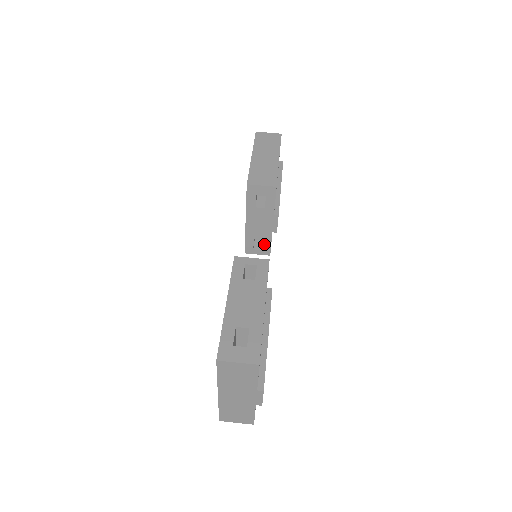
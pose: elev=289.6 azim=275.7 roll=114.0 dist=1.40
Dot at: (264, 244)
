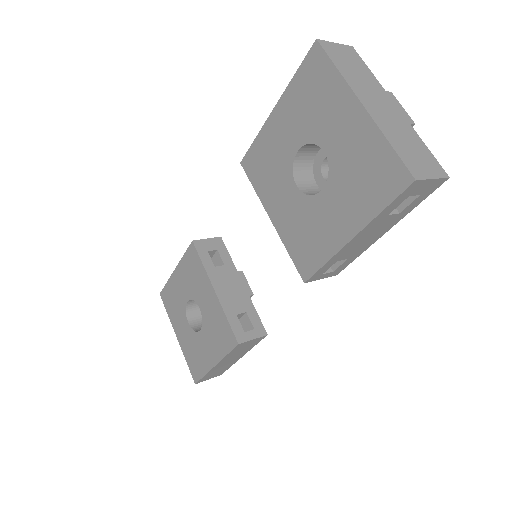
Dot at: (251, 318)
